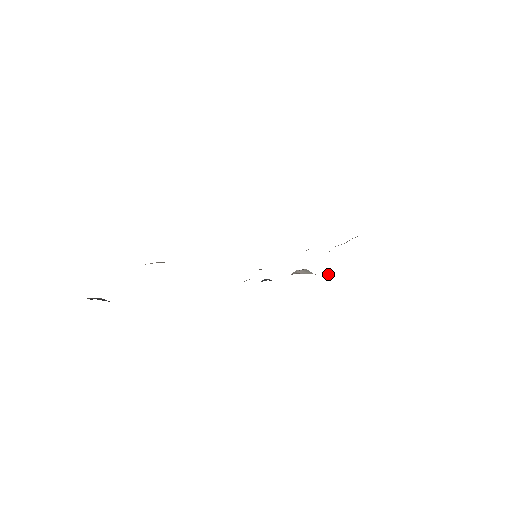
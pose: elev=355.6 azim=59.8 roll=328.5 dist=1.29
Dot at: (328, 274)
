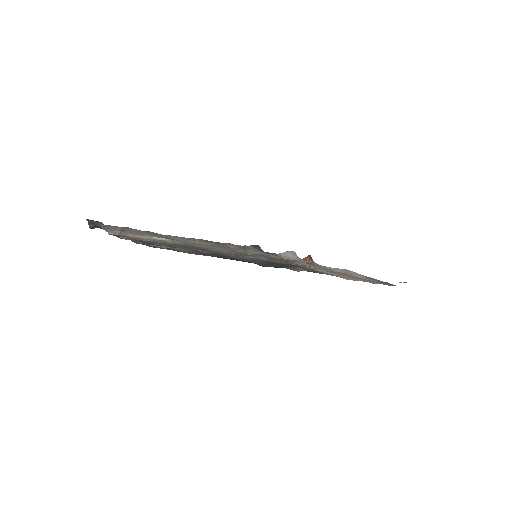
Dot at: (312, 259)
